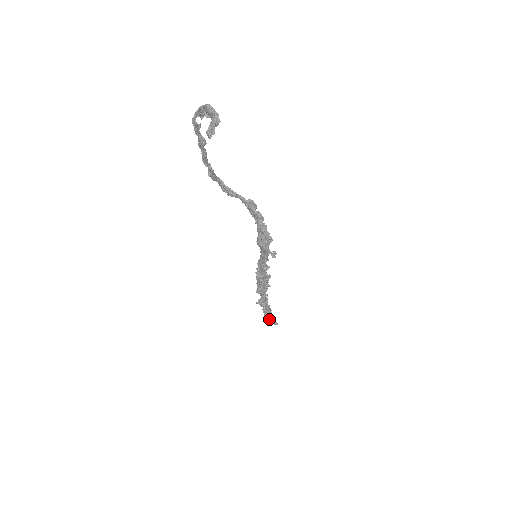
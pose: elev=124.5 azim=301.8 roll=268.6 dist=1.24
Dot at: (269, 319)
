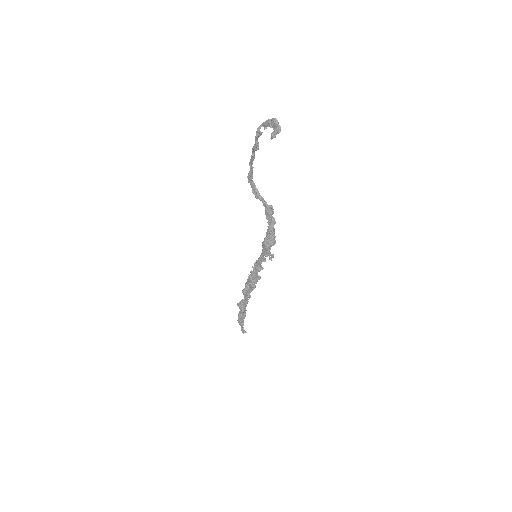
Dot at: (240, 325)
